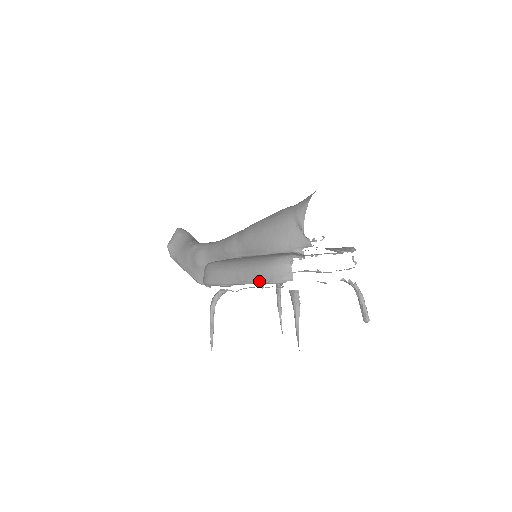
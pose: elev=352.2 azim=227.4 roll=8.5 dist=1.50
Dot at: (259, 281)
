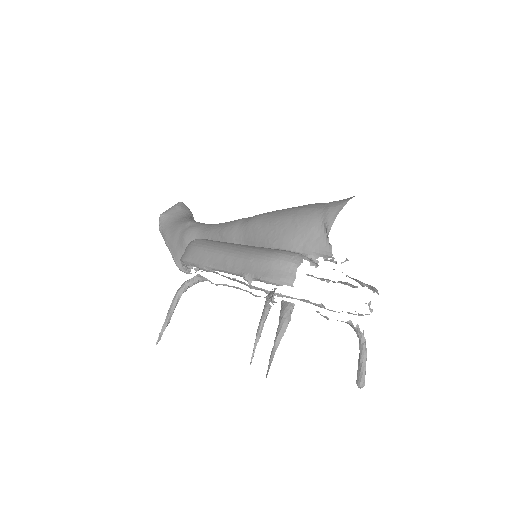
Dot at: (249, 273)
